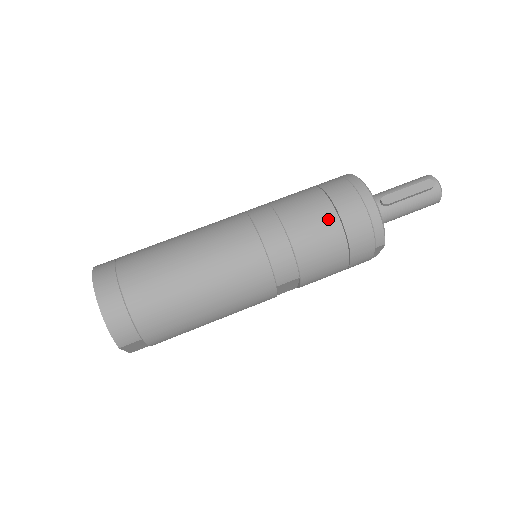
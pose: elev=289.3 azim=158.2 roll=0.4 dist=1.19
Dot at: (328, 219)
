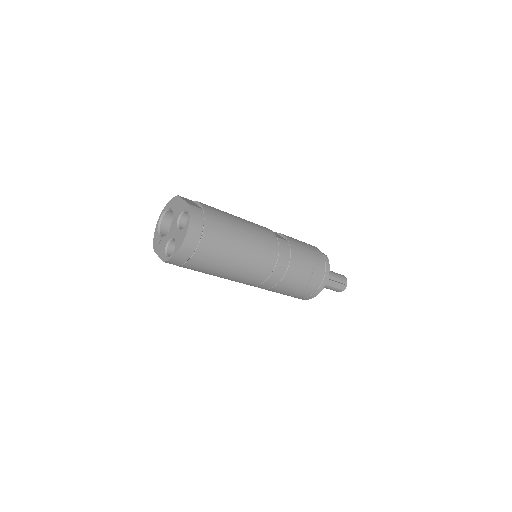
Dot at: (303, 282)
